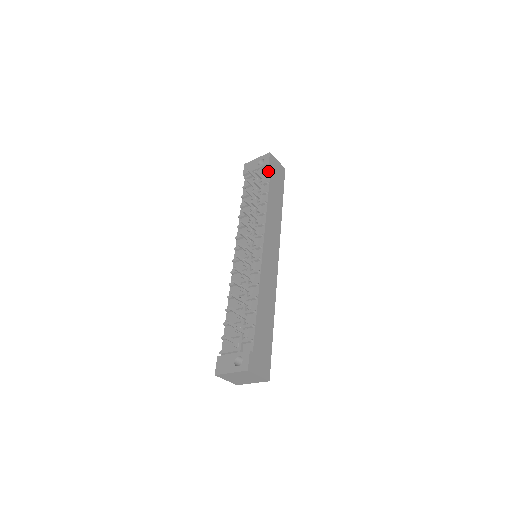
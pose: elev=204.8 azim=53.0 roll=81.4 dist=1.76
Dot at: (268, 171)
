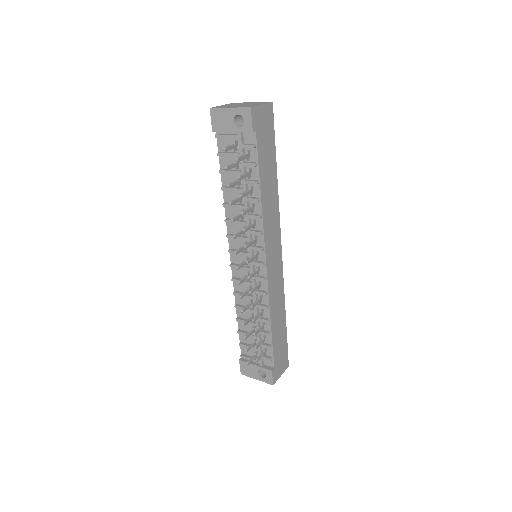
Dot at: (254, 145)
